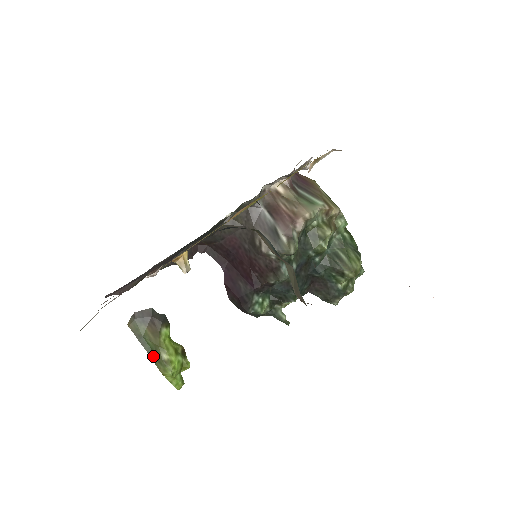
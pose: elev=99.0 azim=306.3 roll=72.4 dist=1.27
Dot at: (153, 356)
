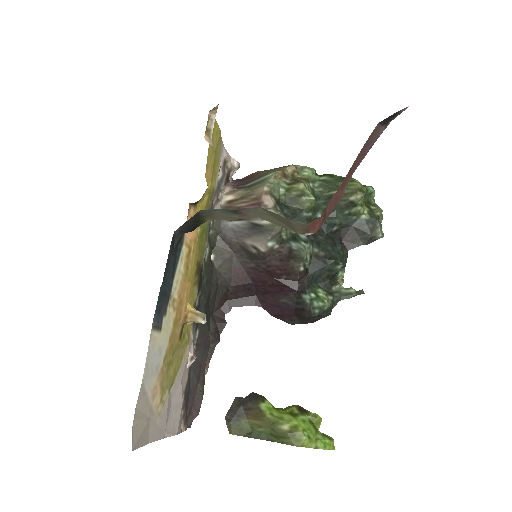
Dot at: (276, 439)
